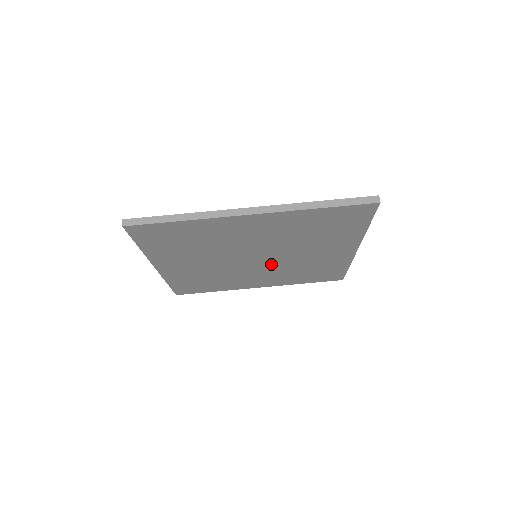
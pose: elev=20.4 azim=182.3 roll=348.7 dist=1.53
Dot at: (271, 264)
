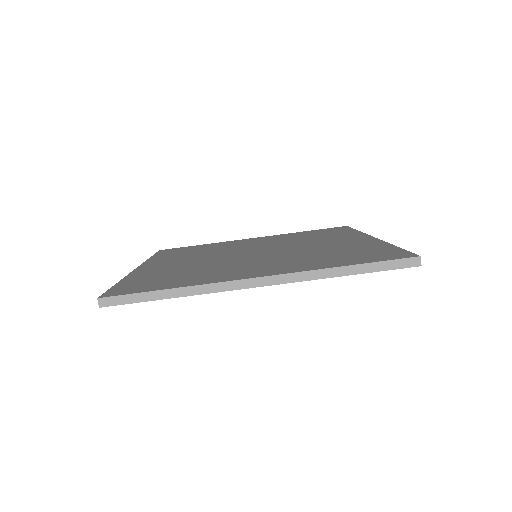
Dot at: occluded
